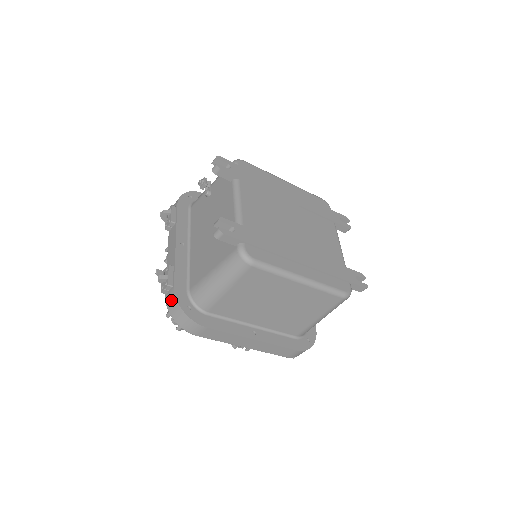
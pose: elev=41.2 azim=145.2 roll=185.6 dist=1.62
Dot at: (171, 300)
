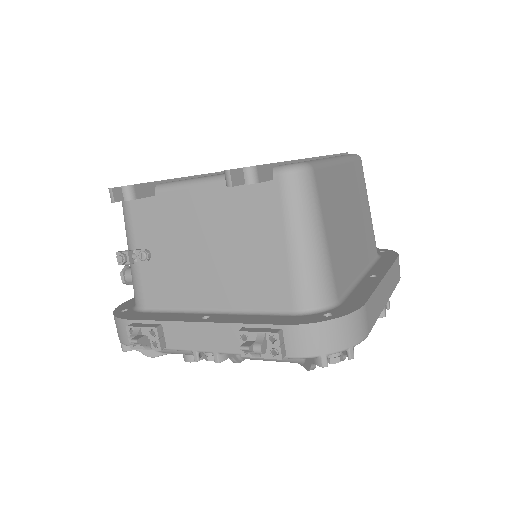
Dot at: (305, 339)
